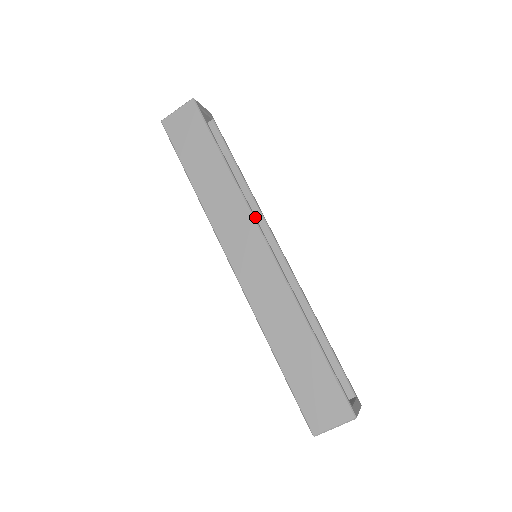
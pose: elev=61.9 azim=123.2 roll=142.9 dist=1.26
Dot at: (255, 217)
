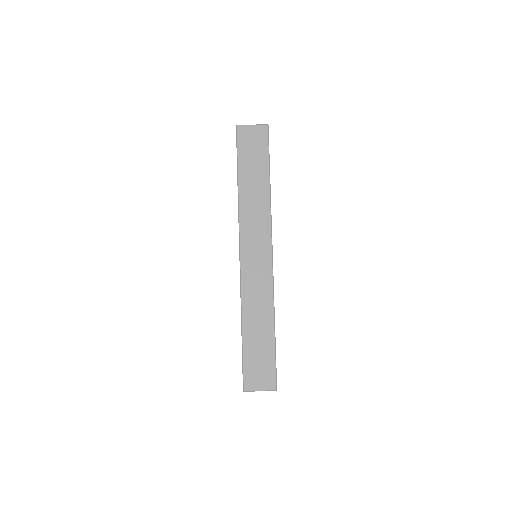
Dot at: occluded
